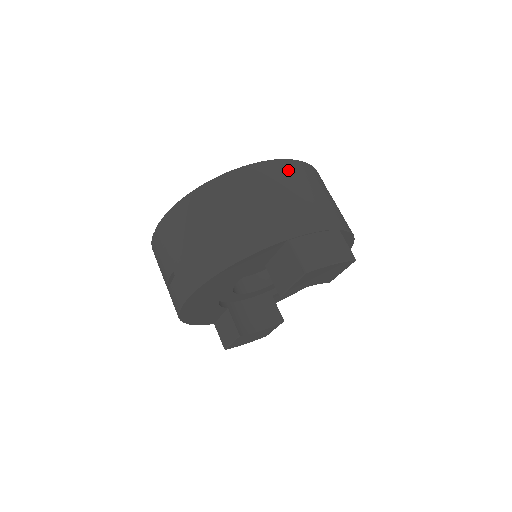
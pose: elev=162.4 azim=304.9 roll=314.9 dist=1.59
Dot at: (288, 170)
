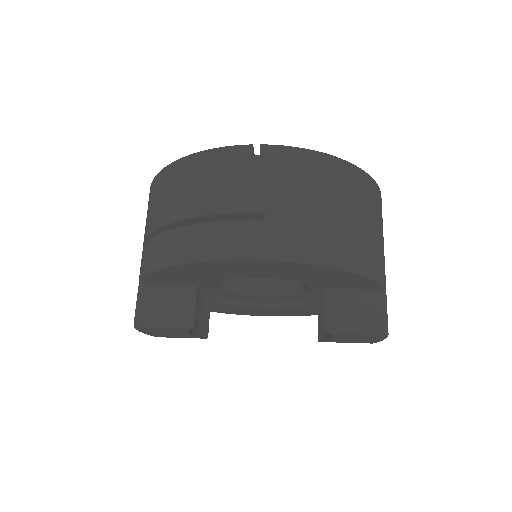
Dot at: occluded
